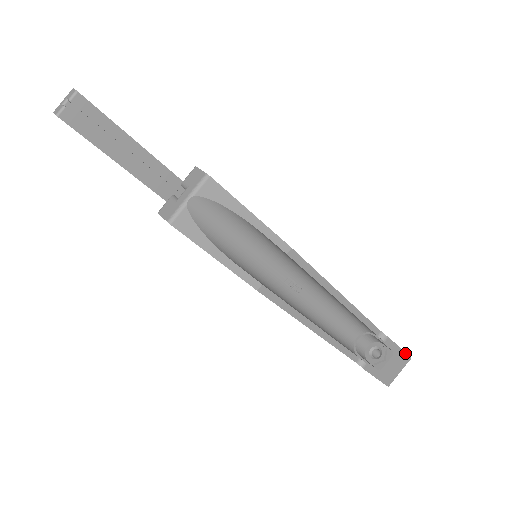
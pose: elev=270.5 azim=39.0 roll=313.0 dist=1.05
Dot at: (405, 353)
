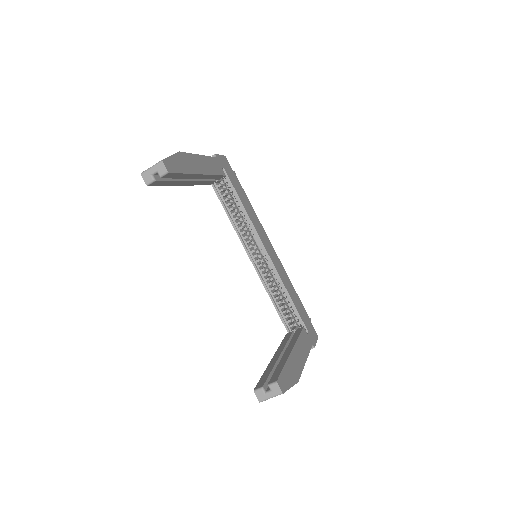
Dot at: occluded
